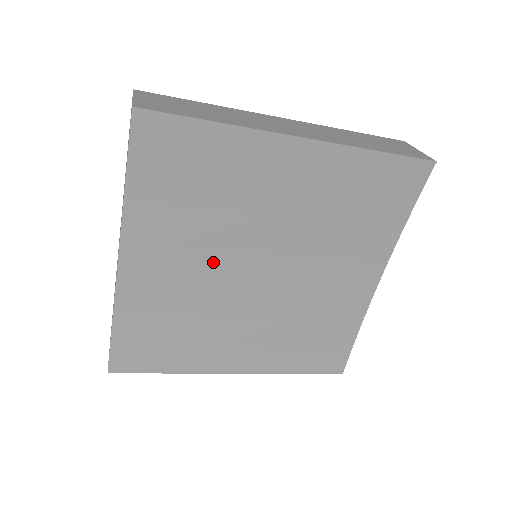
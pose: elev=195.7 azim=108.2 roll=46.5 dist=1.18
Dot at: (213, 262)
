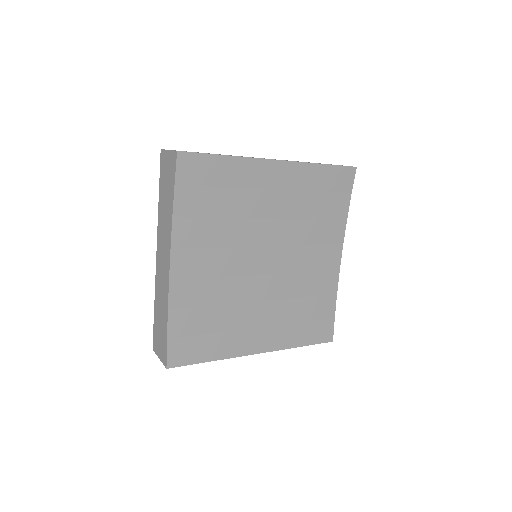
Dot at: (233, 259)
